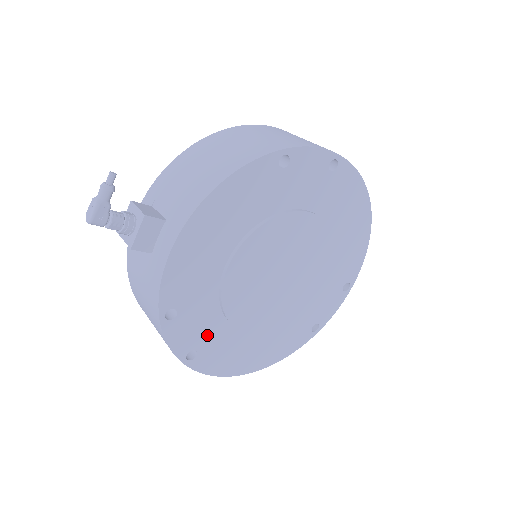
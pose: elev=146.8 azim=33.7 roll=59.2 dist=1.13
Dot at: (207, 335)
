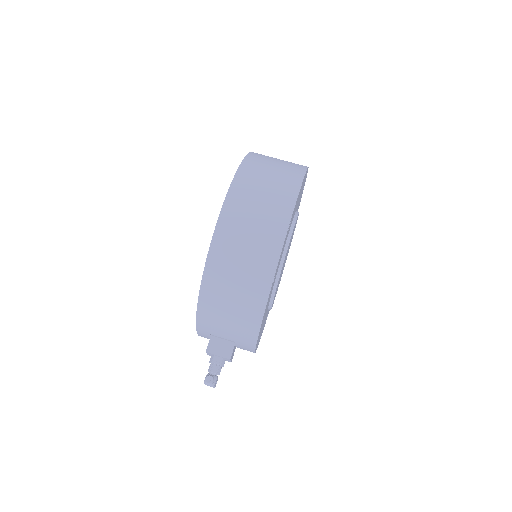
Dot at: occluded
